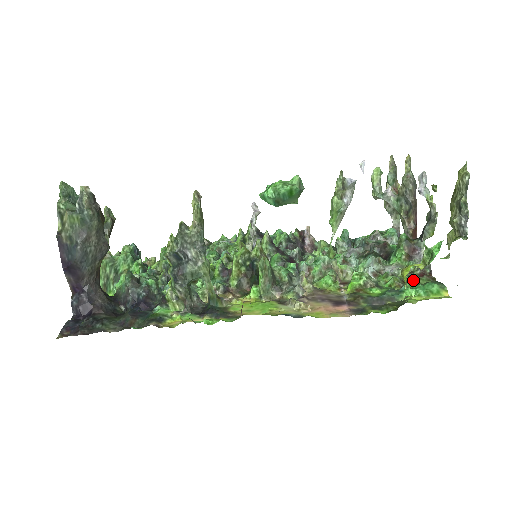
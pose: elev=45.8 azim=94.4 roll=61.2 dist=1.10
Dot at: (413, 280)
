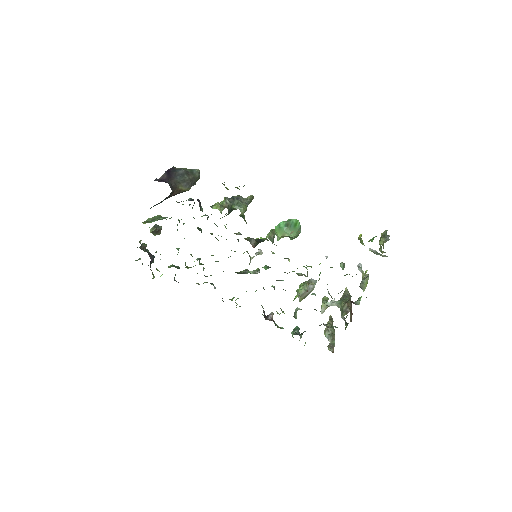
Dot at: occluded
